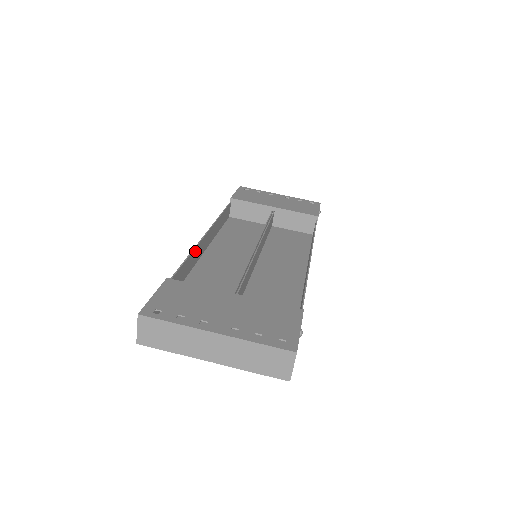
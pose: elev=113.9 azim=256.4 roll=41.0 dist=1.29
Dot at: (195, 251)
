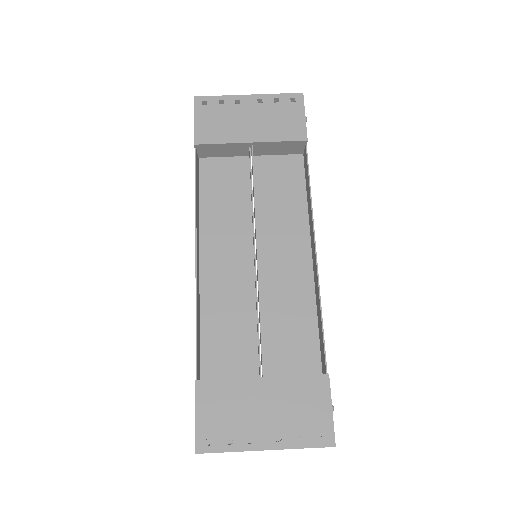
Dot at: (197, 295)
